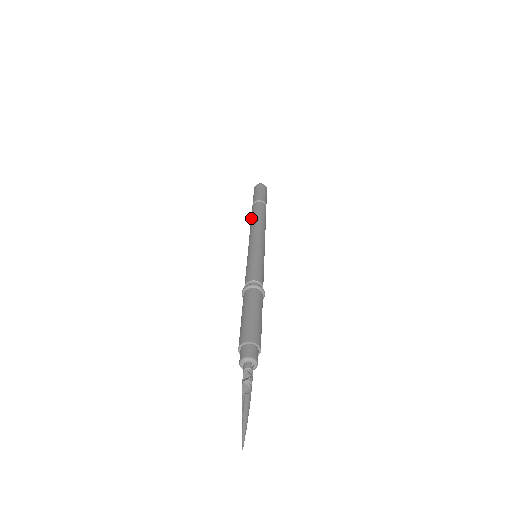
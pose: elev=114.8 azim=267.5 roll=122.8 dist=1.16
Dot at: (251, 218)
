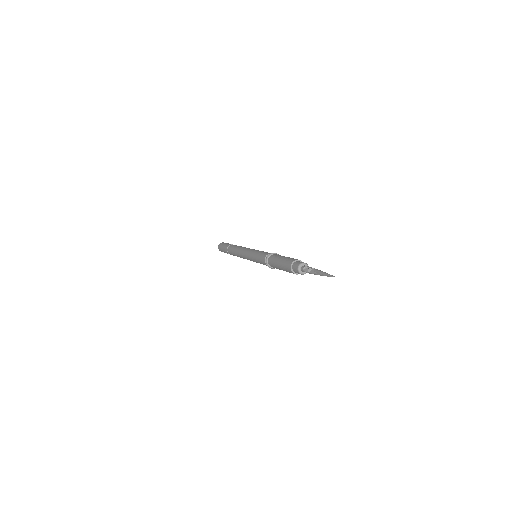
Dot at: (234, 255)
